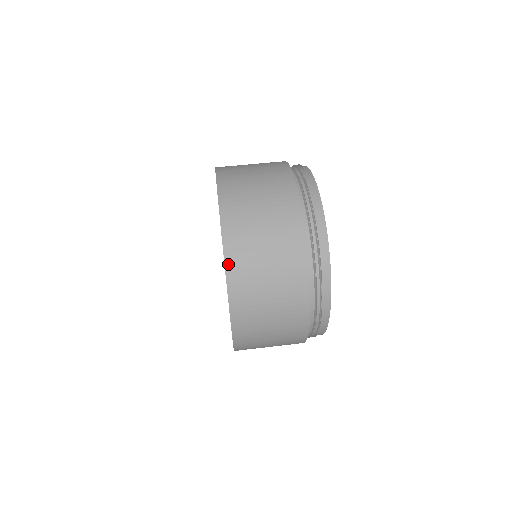
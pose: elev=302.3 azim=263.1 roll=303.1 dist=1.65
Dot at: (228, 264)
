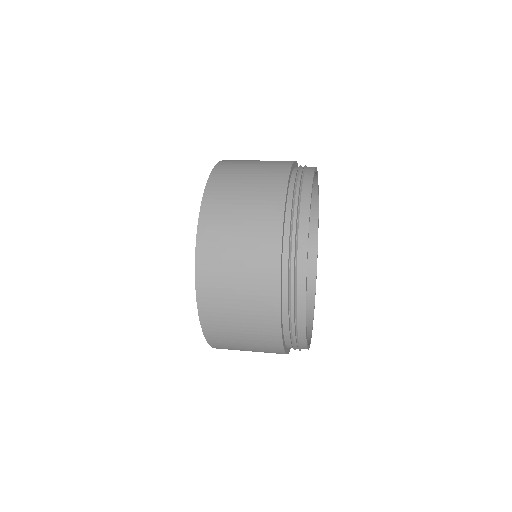
Dot at: (206, 198)
